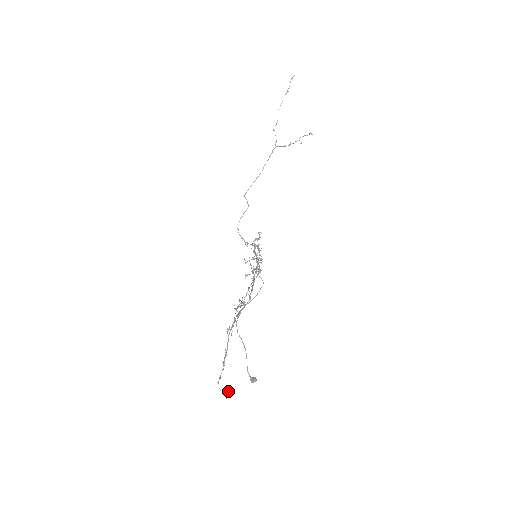
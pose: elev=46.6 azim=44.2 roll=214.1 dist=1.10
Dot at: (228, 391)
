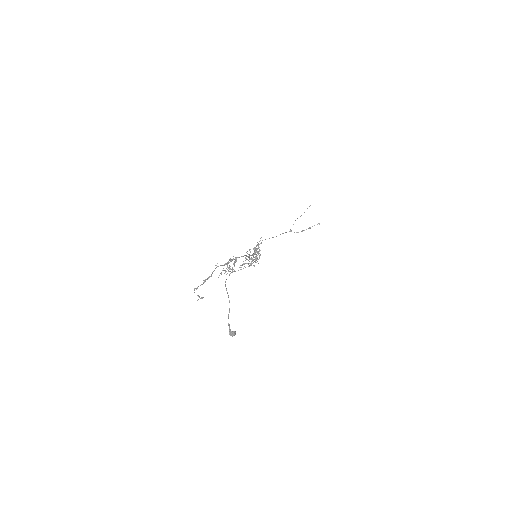
Dot at: occluded
